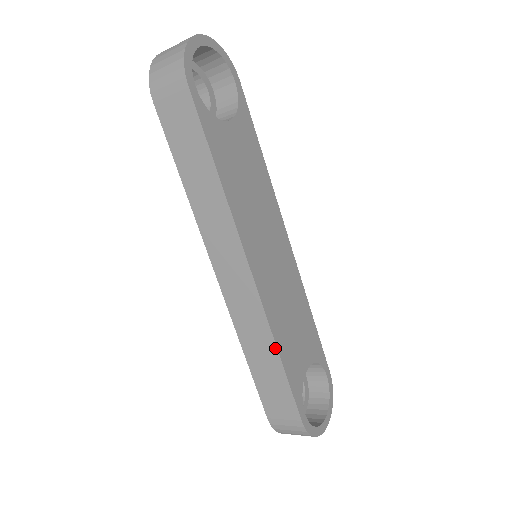
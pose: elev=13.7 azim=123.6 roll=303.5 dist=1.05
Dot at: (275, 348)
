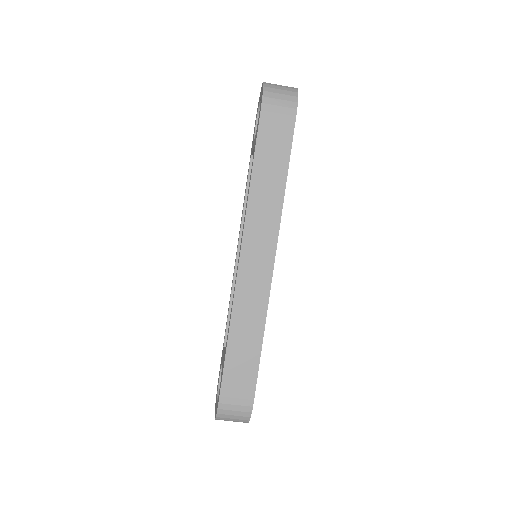
Dot at: (263, 329)
